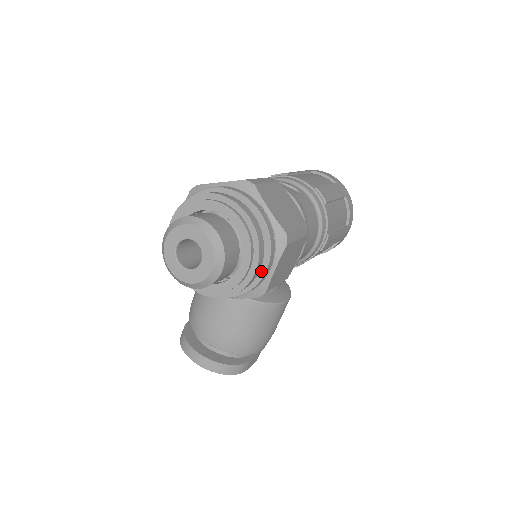
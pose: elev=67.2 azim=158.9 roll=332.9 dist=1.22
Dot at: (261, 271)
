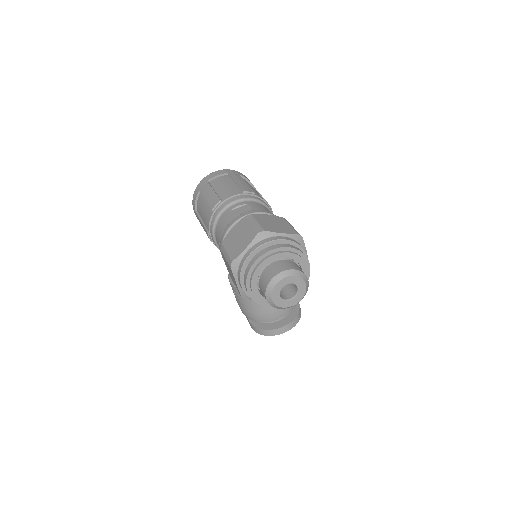
Dot at: occluded
